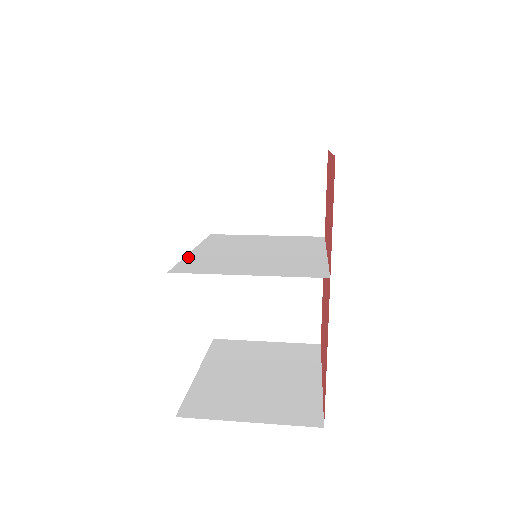
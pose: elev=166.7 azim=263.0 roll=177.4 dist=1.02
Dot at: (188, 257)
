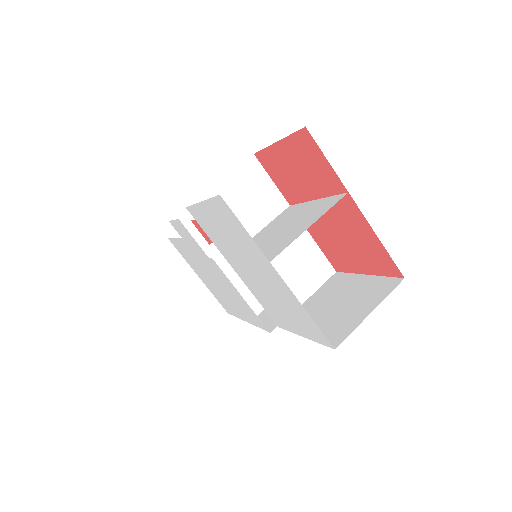
Dot at: occluded
